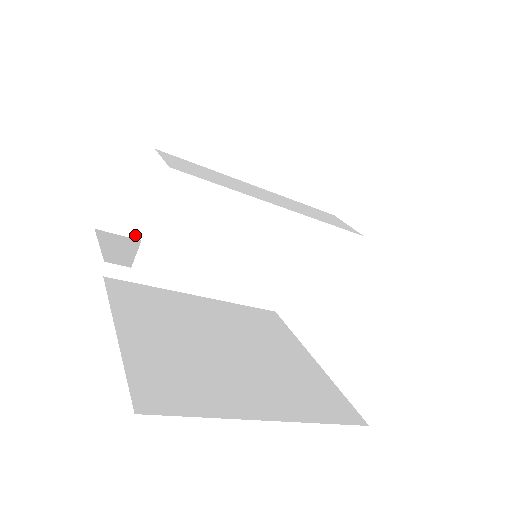
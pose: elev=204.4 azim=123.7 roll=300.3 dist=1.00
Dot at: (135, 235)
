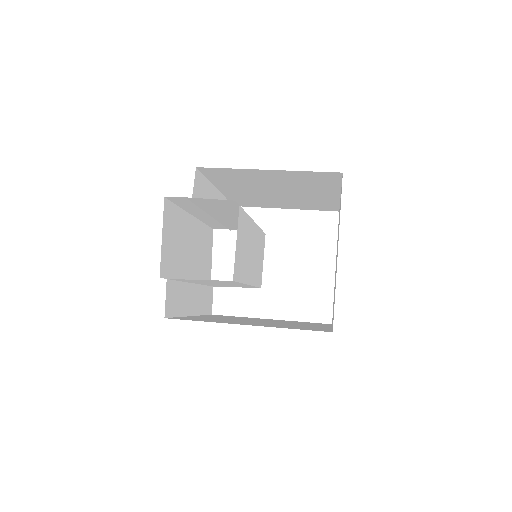
Dot at: (171, 276)
